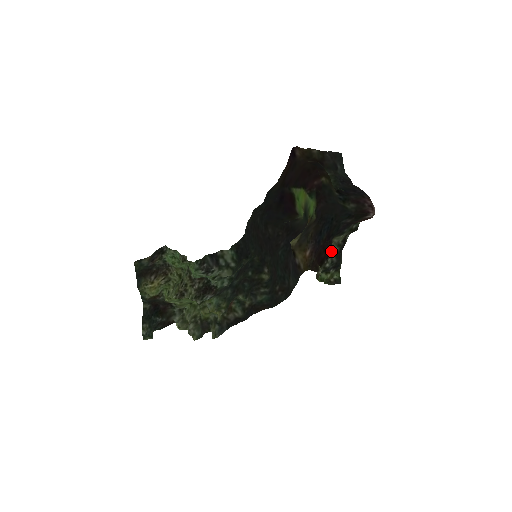
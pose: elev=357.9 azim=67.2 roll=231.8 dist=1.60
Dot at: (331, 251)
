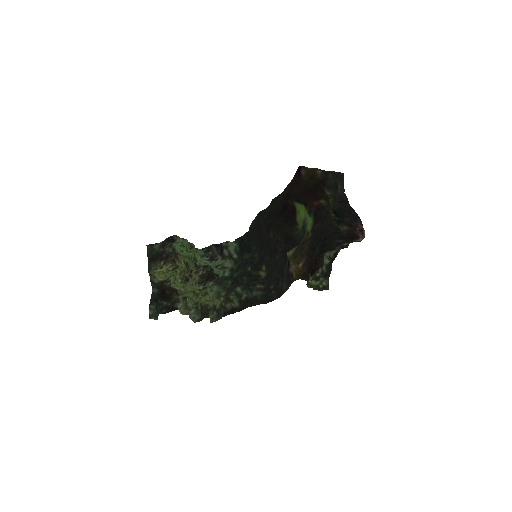
Dot at: (322, 263)
